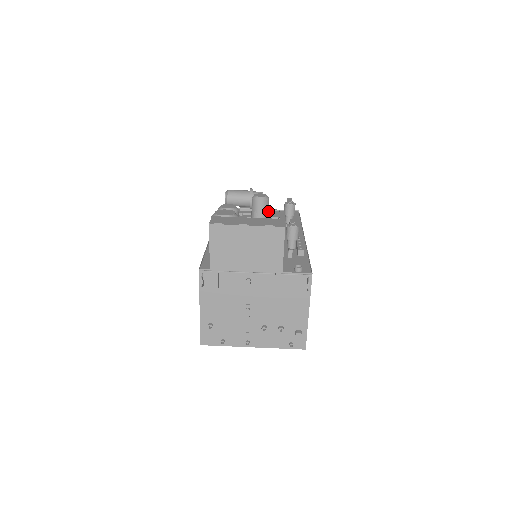
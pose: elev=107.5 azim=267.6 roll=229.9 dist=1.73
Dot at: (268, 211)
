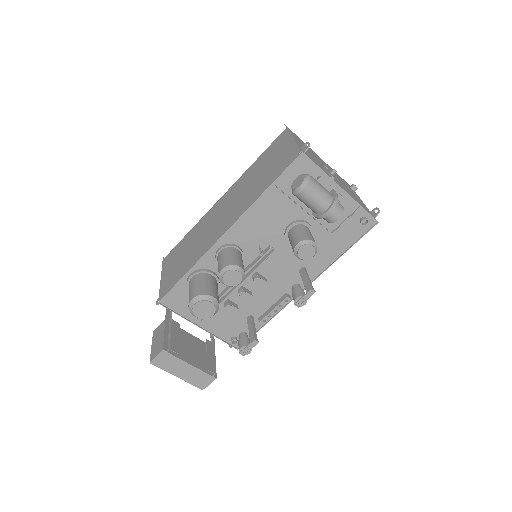
Dot at: occluded
